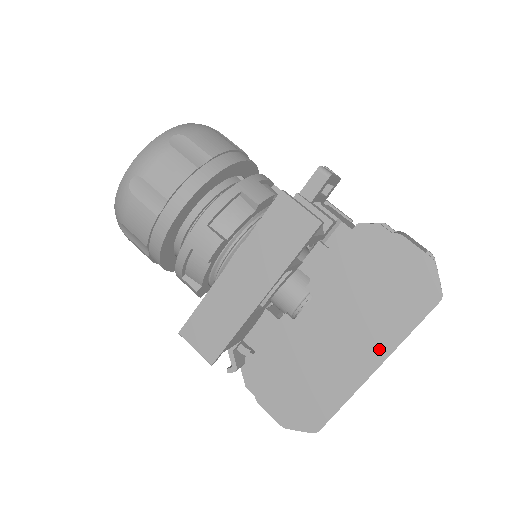
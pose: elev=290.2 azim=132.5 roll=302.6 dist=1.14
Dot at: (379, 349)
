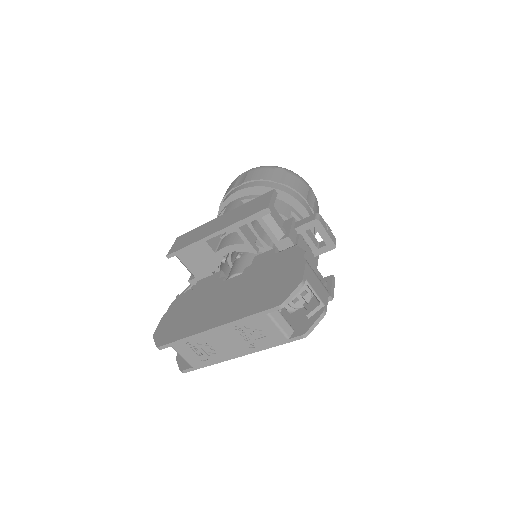
Dot at: (228, 317)
